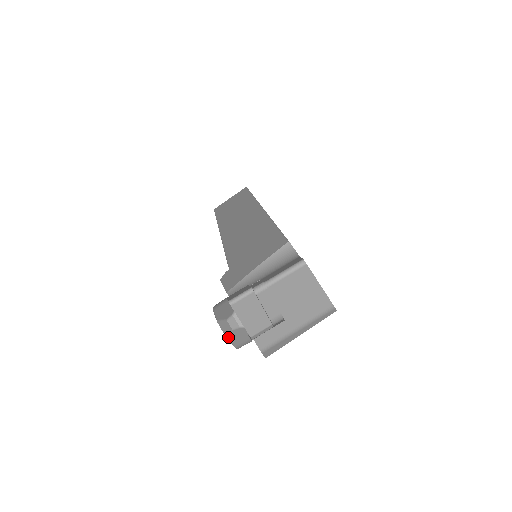
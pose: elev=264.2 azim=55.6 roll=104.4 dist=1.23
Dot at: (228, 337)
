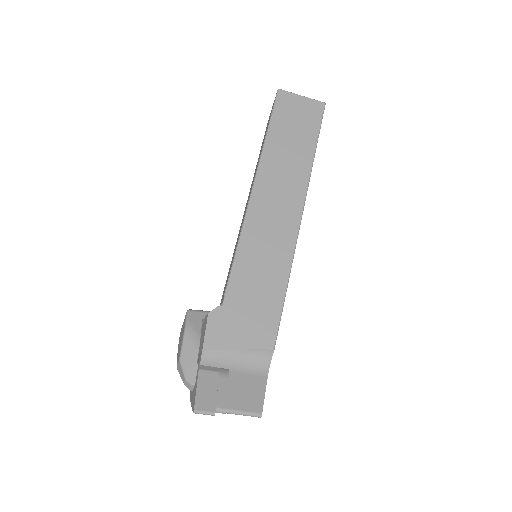
Dot at: (178, 370)
